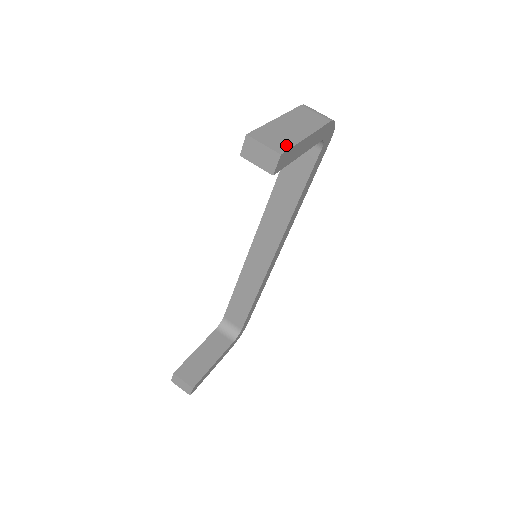
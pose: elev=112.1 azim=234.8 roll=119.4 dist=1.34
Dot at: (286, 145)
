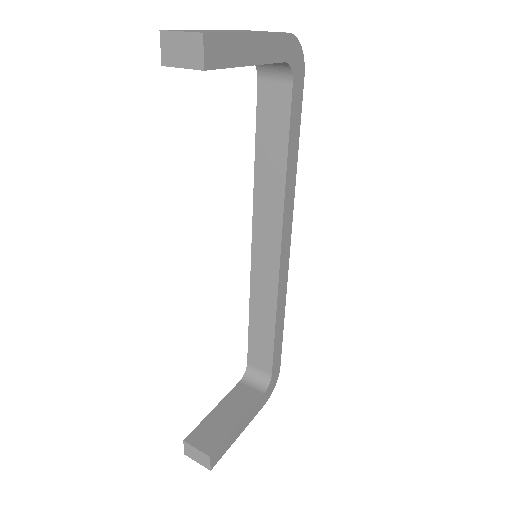
Dot at: (215, 32)
